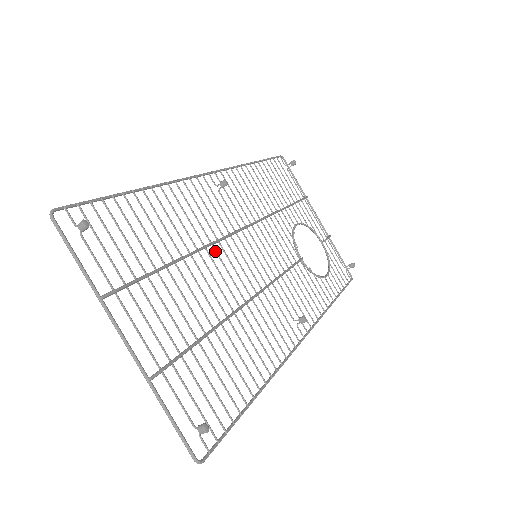
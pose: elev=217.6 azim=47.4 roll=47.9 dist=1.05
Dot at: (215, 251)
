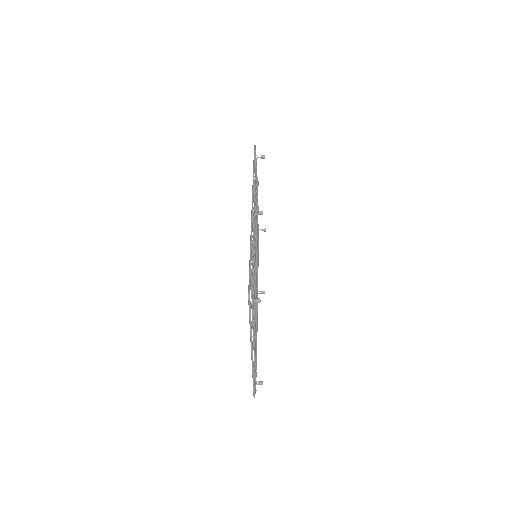
Dot at: occluded
